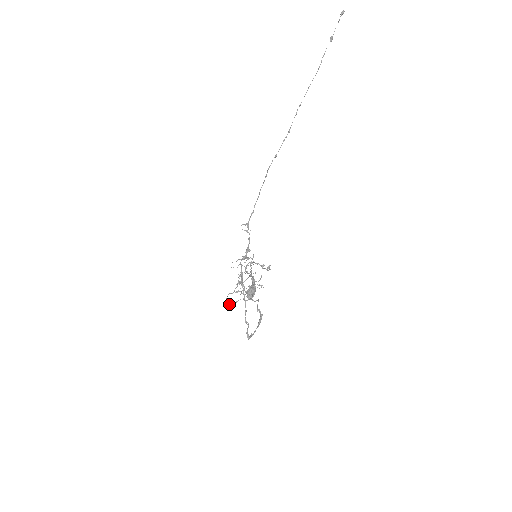
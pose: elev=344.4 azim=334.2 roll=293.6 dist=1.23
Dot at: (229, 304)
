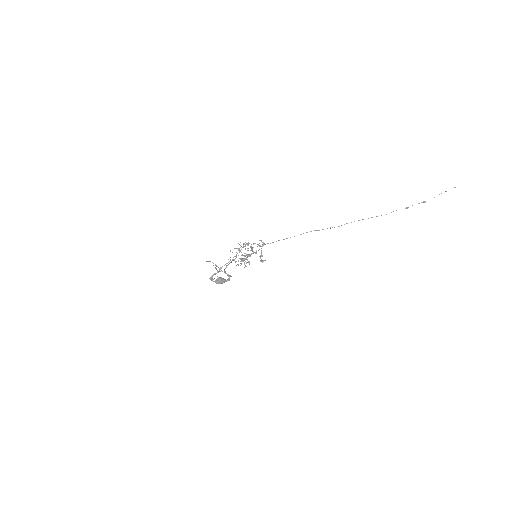
Dot at: occluded
